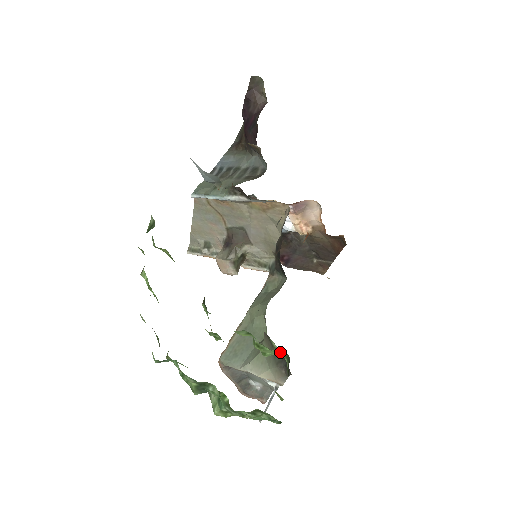
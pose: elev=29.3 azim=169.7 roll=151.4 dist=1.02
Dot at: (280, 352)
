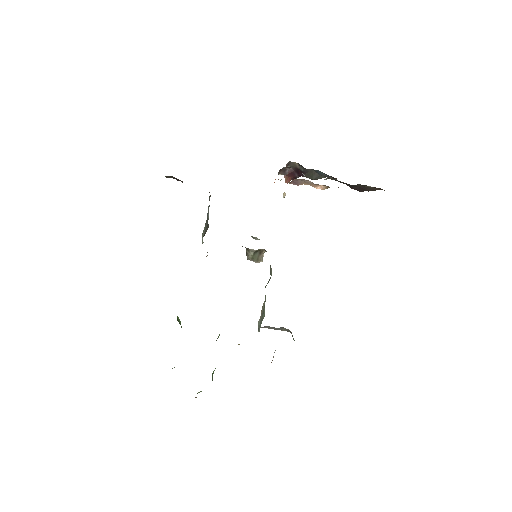
Dot at: occluded
